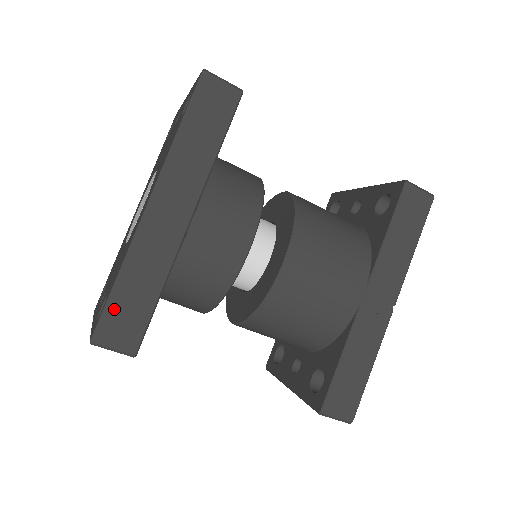
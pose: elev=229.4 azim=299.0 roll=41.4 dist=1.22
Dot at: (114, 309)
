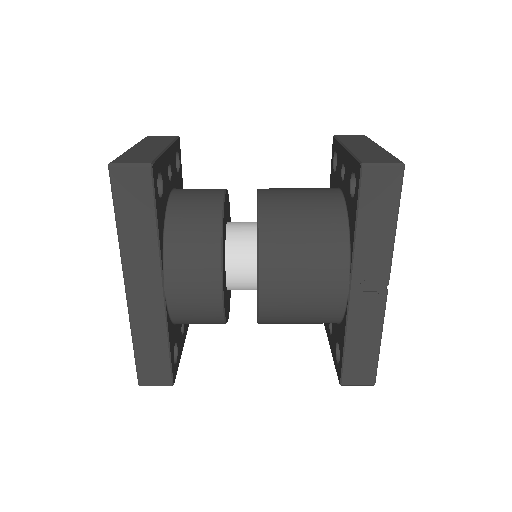
Dot at: (142, 363)
